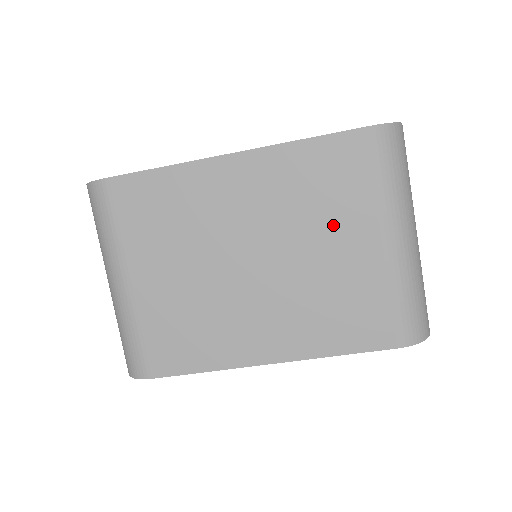
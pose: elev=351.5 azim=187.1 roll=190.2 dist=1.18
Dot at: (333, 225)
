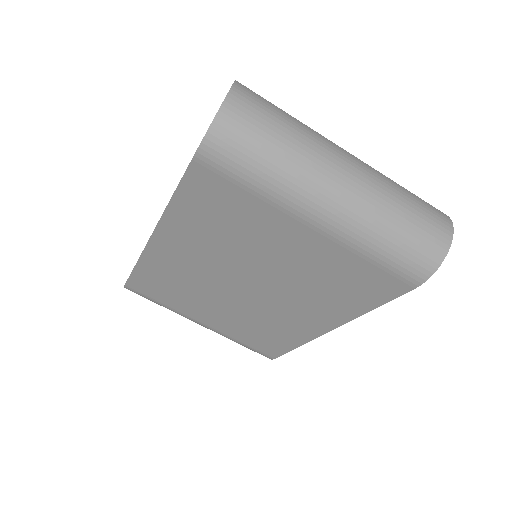
Dot at: (263, 239)
